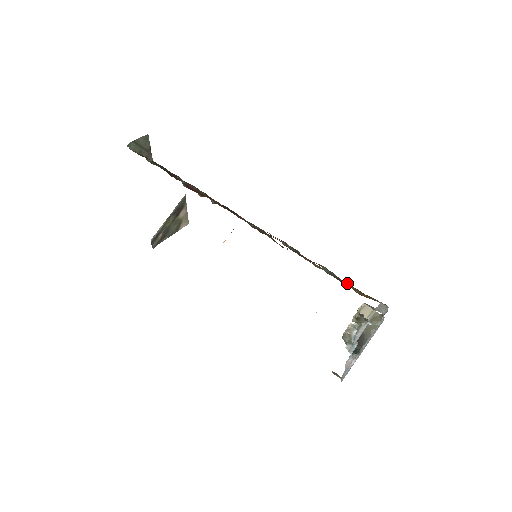
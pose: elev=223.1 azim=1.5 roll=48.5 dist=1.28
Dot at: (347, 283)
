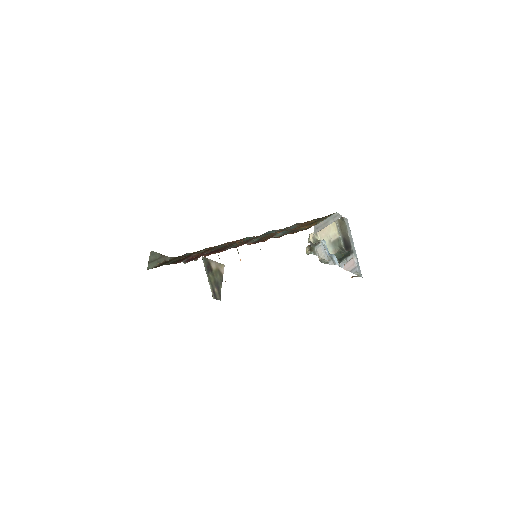
Dot at: (306, 222)
